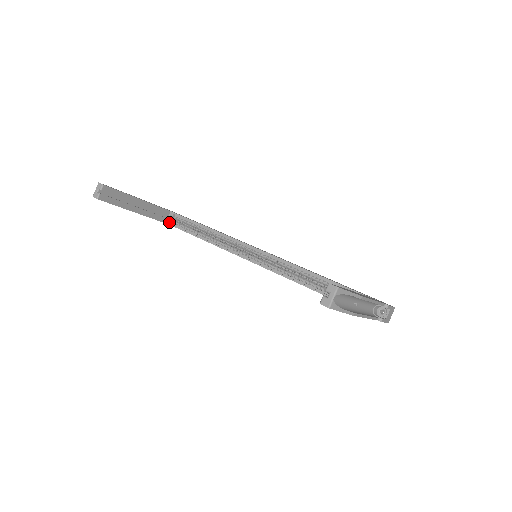
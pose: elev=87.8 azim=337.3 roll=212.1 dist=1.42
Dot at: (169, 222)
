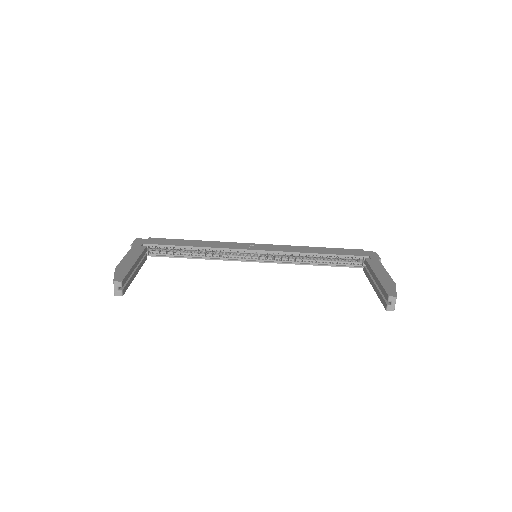
Dot at: (147, 254)
